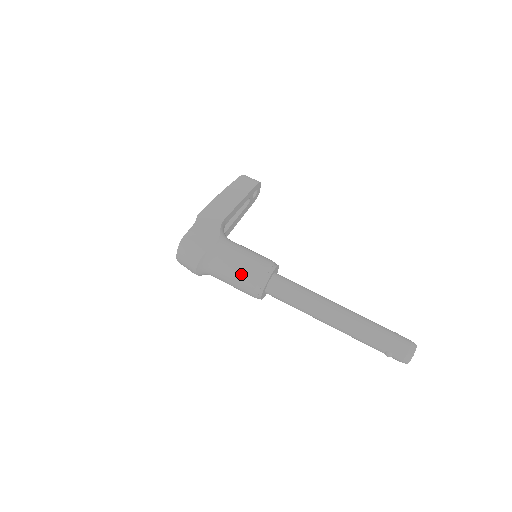
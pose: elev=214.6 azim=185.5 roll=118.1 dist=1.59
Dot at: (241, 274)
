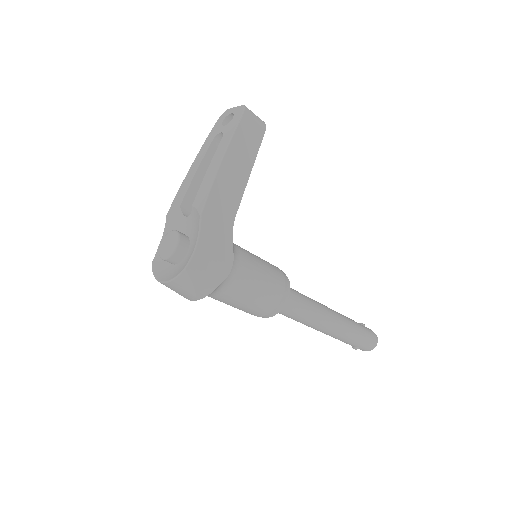
Dot at: (255, 305)
